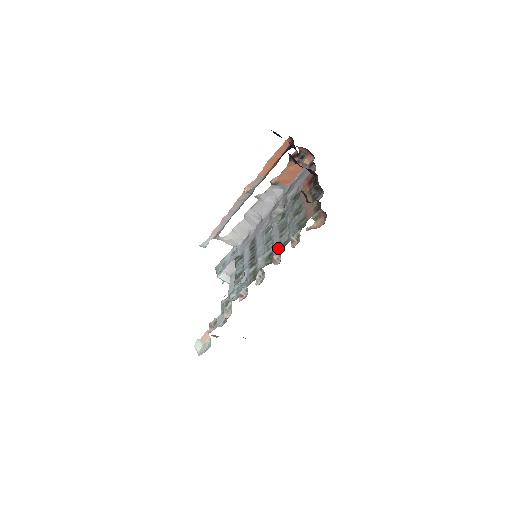
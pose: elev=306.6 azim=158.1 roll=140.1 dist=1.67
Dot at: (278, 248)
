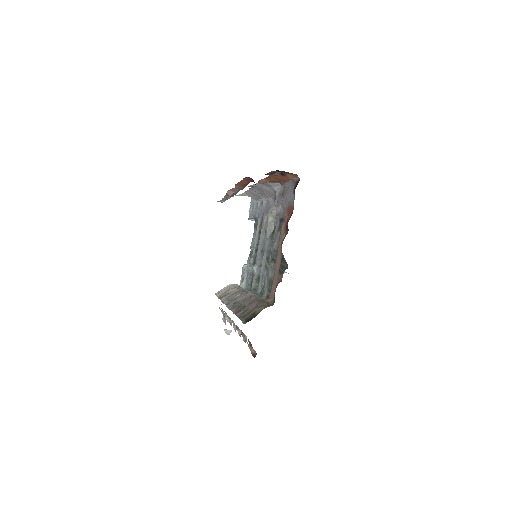
Dot at: (260, 284)
